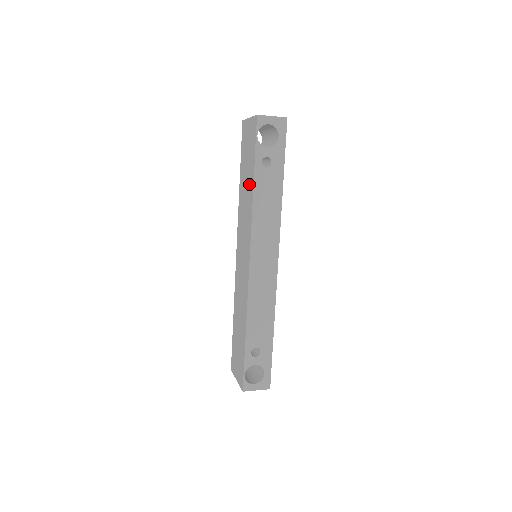
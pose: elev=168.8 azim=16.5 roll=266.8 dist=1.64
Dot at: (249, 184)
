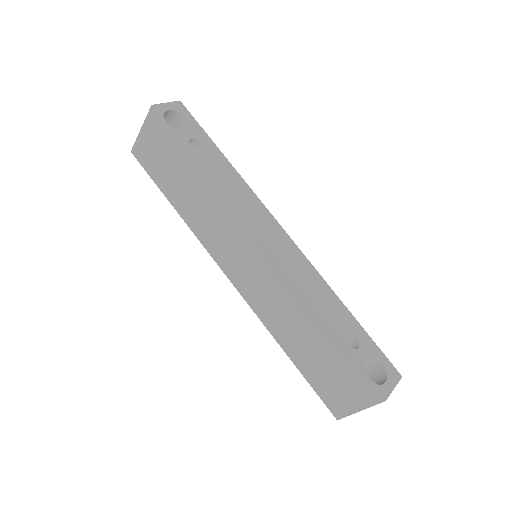
Dot at: (193, 180)
